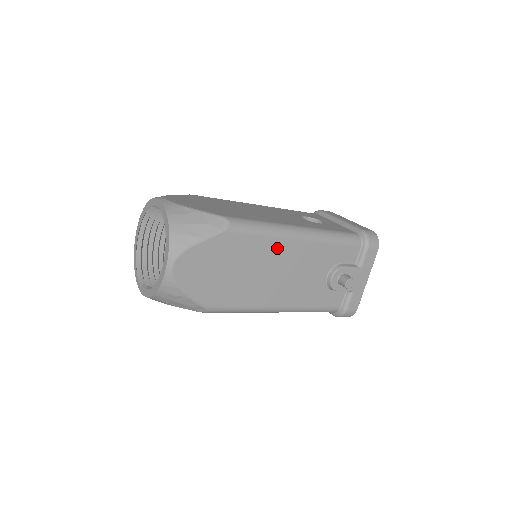
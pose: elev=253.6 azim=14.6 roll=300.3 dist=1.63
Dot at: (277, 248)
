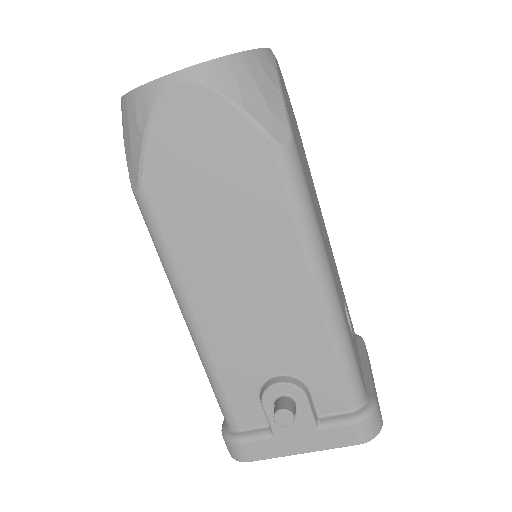
Dot at: (284, 255)
